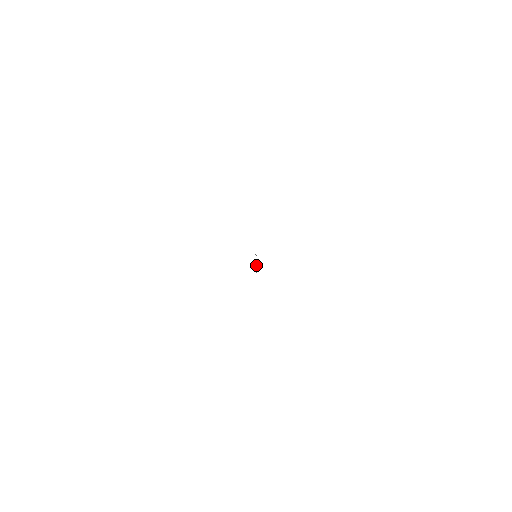
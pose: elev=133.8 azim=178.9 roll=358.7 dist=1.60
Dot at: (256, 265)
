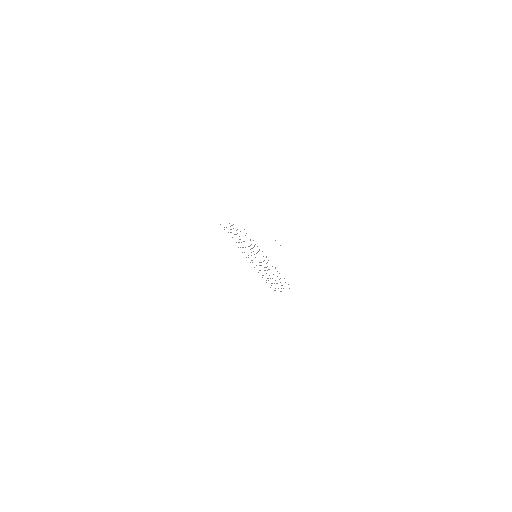
Dot at: occluded
